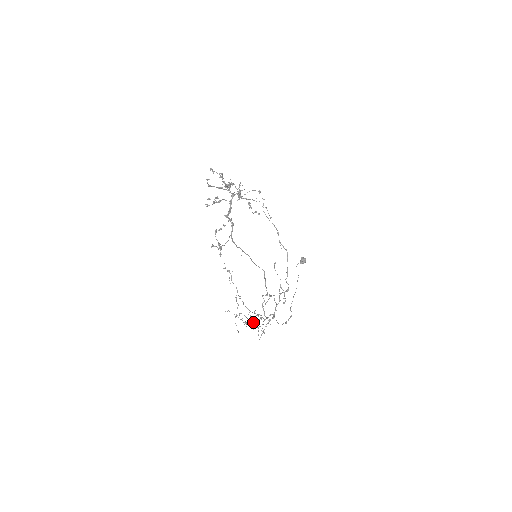
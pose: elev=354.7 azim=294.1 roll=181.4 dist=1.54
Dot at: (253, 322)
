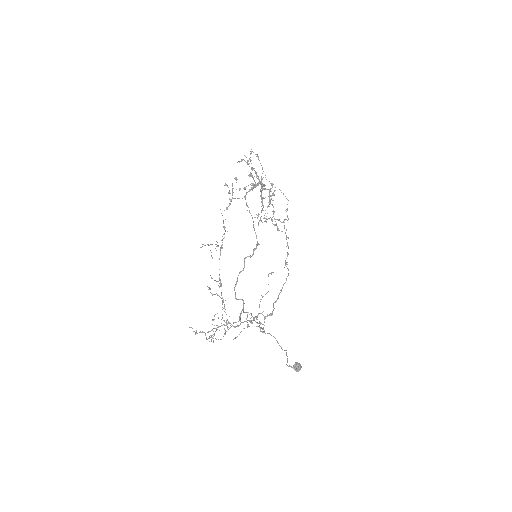
Dot at: (214, 319)
